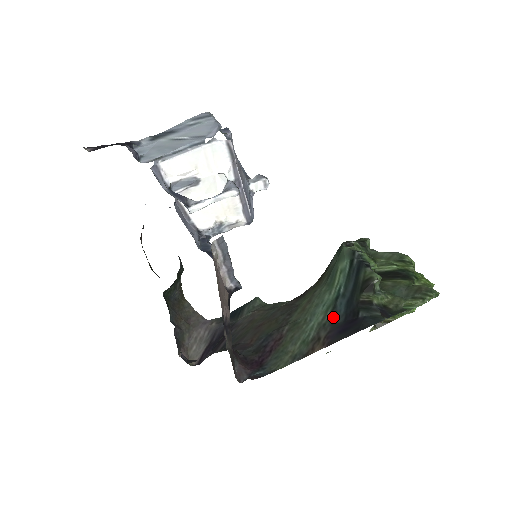
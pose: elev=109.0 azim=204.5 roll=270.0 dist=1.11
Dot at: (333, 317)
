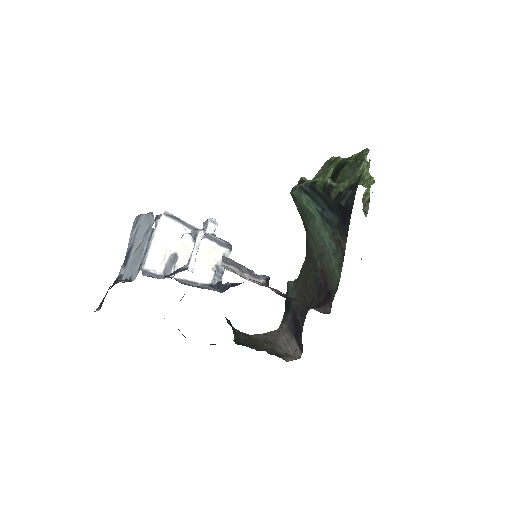
Dot at: (332, 224)
